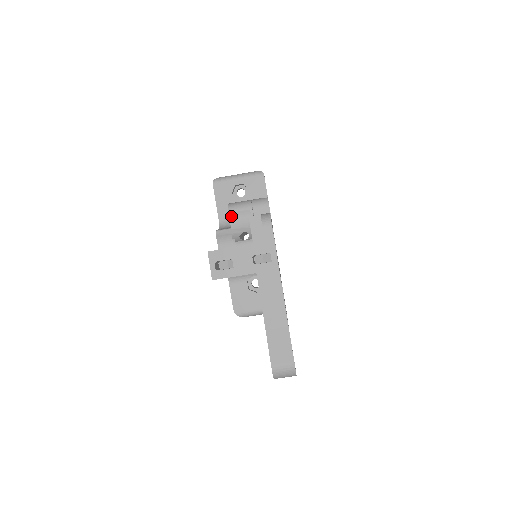
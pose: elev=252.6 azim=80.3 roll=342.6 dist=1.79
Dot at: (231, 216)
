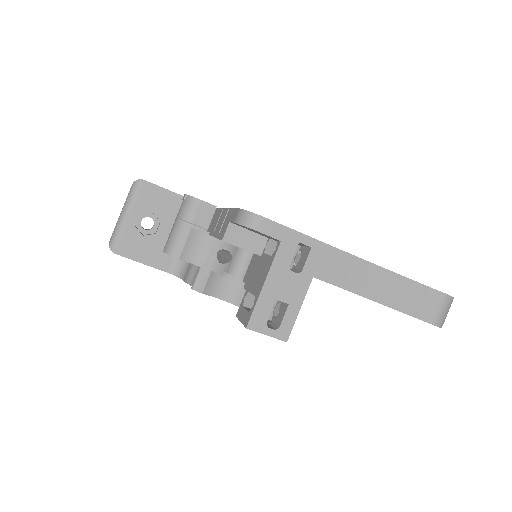
Dot at: (185, 258)
